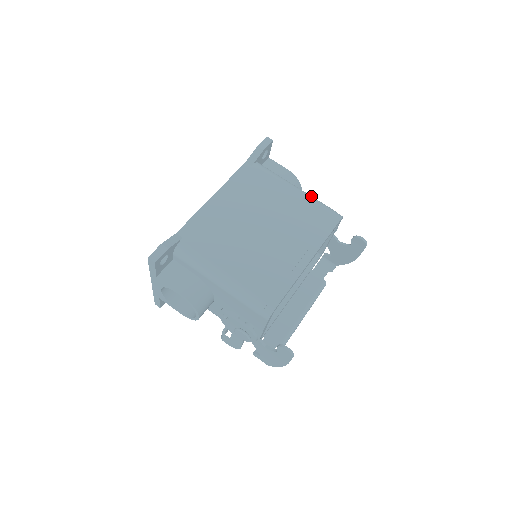
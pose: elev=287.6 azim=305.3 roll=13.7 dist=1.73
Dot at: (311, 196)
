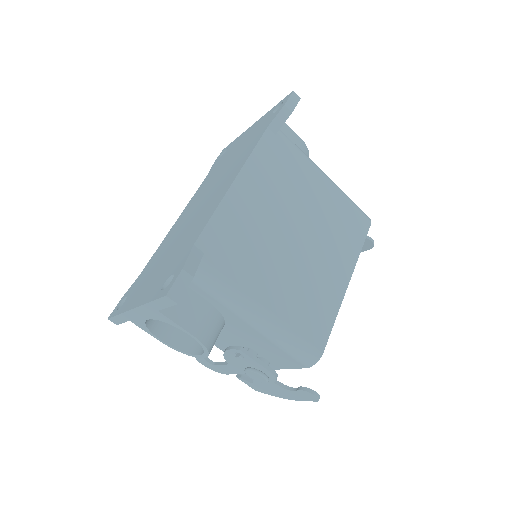
Dot at: occluded
